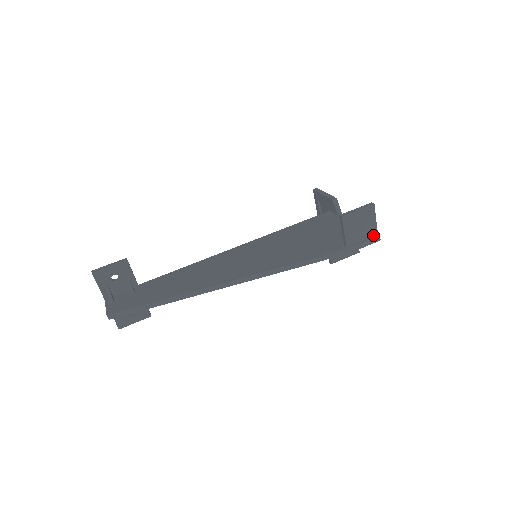
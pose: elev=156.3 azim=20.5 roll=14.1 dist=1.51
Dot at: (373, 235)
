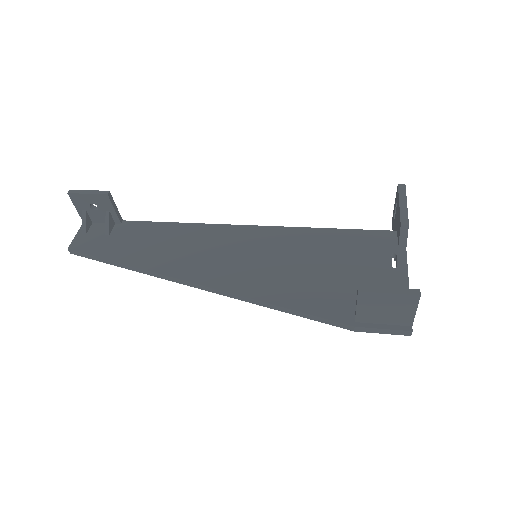
Dot at: (404, 325)
